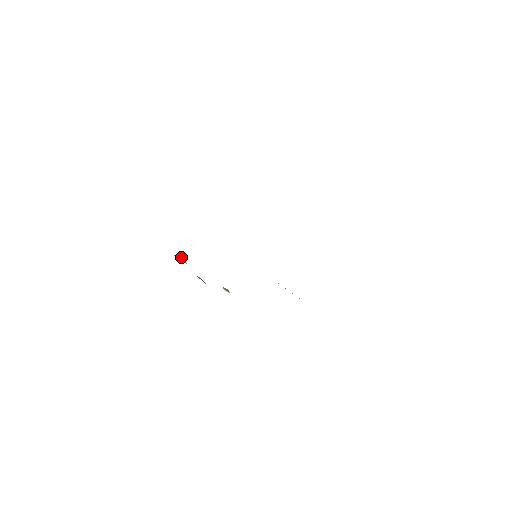
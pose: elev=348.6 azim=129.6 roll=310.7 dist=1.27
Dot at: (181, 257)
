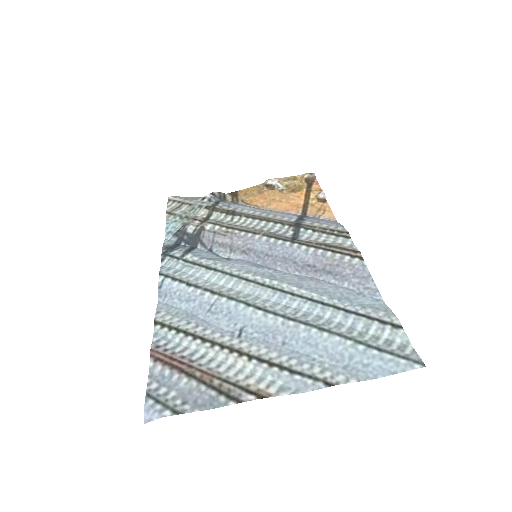
Dot at: (269, 183)
